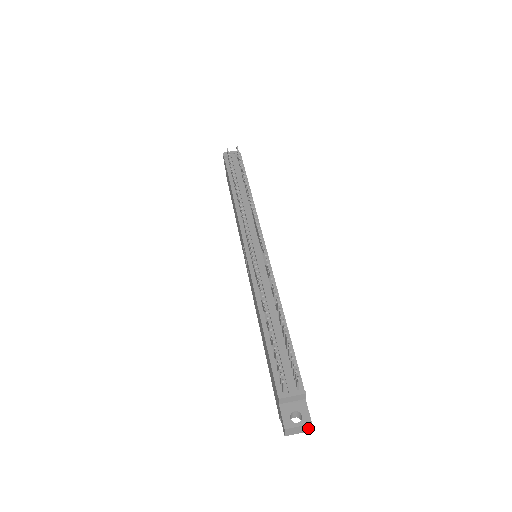
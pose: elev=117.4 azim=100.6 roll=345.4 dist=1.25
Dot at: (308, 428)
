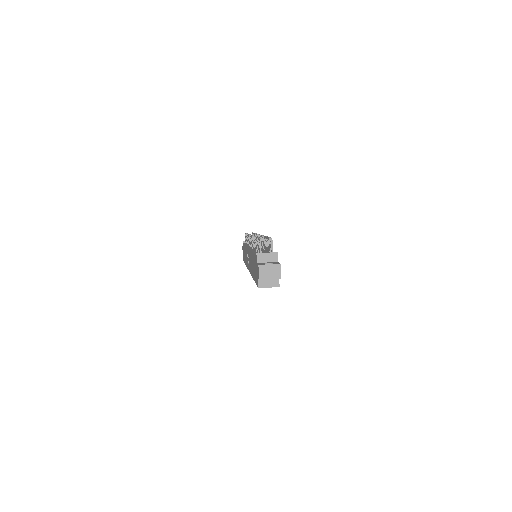
Dot at: (278, 272)
